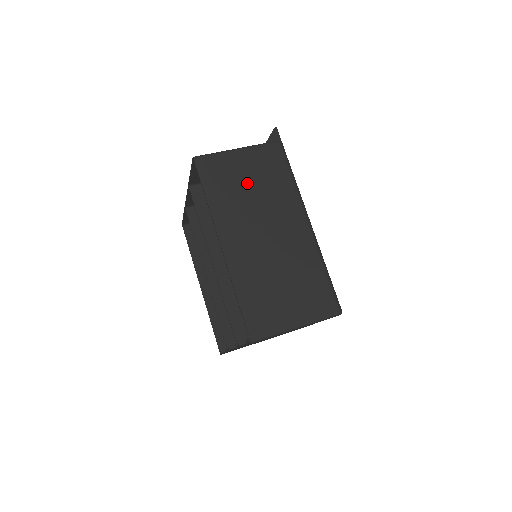
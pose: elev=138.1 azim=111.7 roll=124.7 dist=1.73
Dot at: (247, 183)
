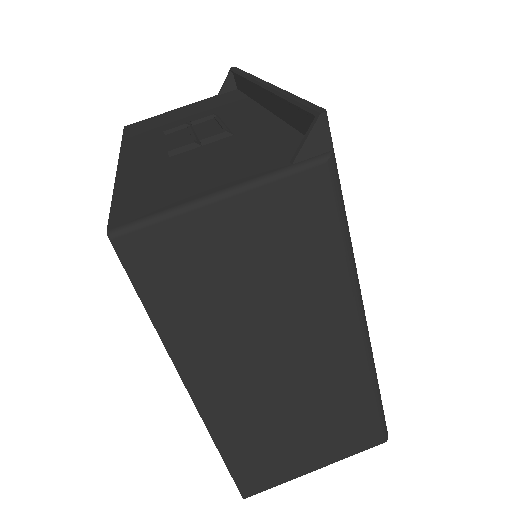
Dot at: (243, 276)
